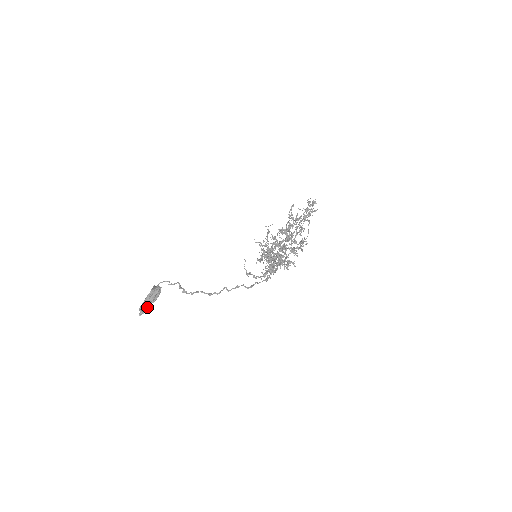
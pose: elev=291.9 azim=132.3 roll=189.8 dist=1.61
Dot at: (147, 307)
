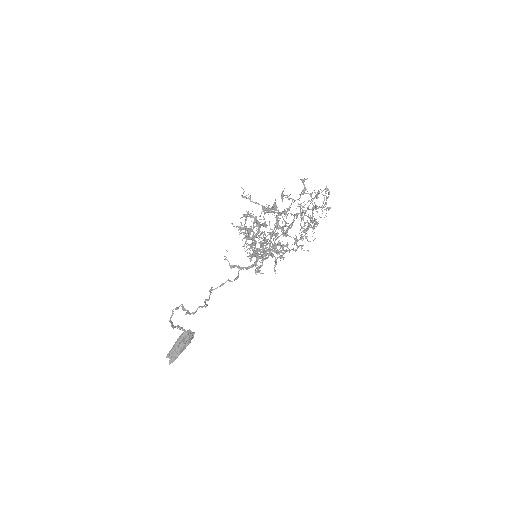
Dot at: (177, 354)
